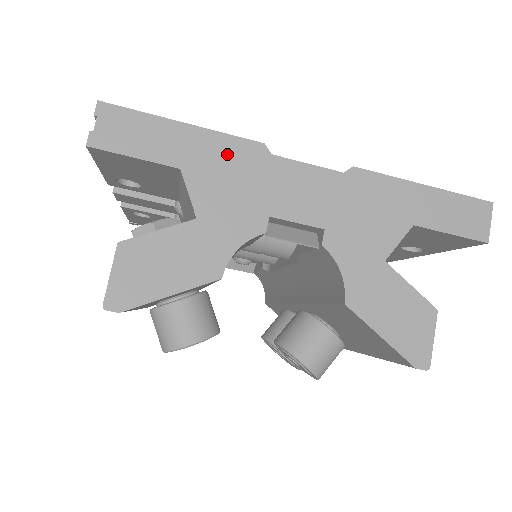
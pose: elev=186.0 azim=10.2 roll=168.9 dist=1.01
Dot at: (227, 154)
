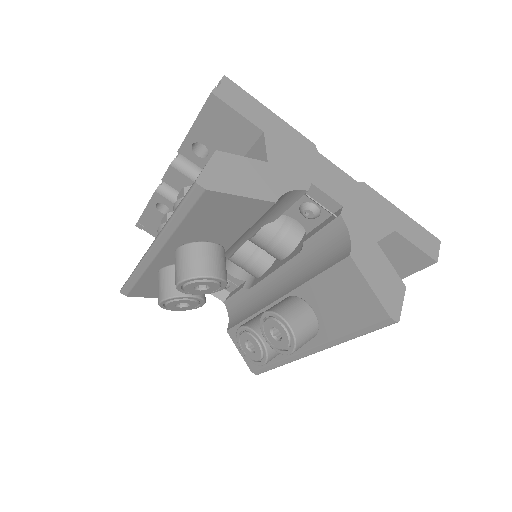
Dot at: (293, 139)
